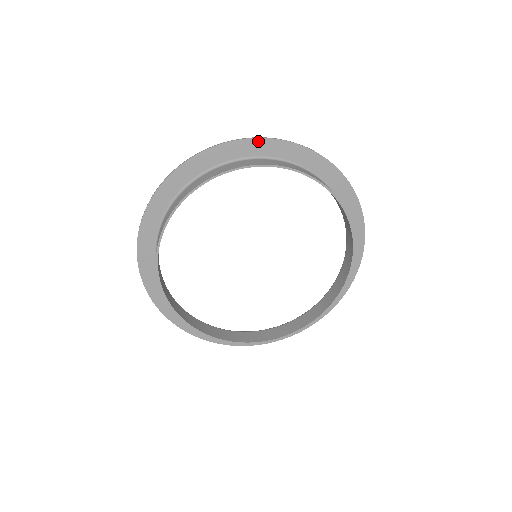
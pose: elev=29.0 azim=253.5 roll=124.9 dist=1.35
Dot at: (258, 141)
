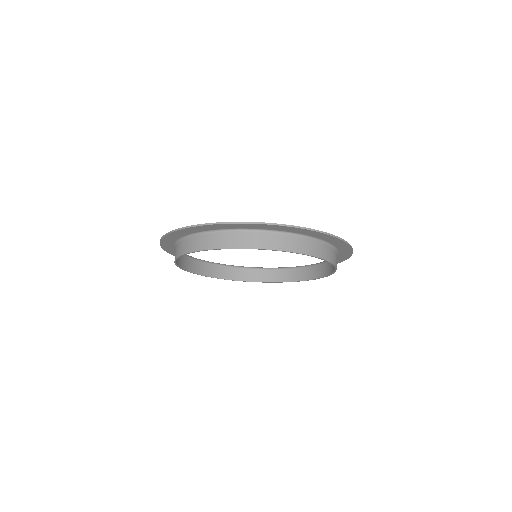
Dot at: (335, 238)
